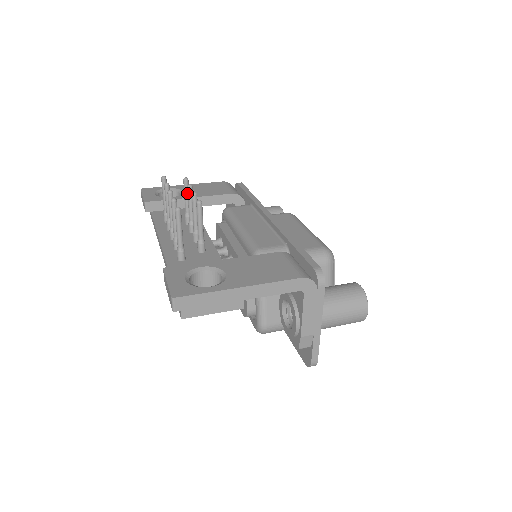
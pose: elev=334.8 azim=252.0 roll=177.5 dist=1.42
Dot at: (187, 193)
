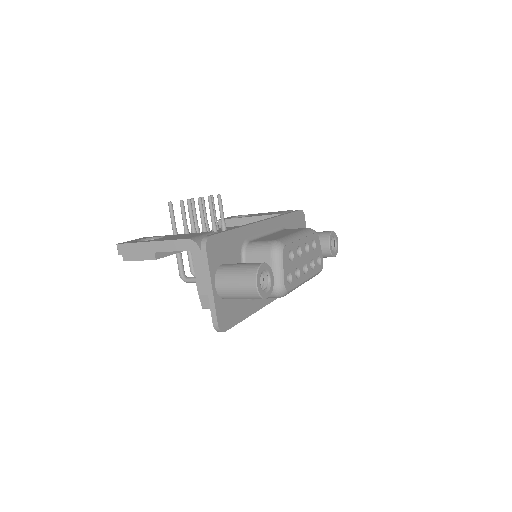
Dot at: (220, 206)
